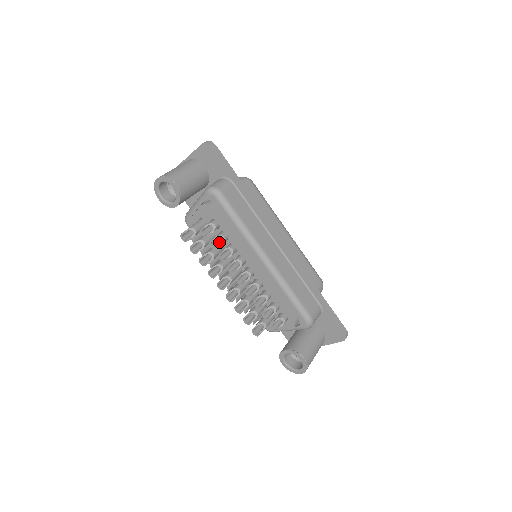
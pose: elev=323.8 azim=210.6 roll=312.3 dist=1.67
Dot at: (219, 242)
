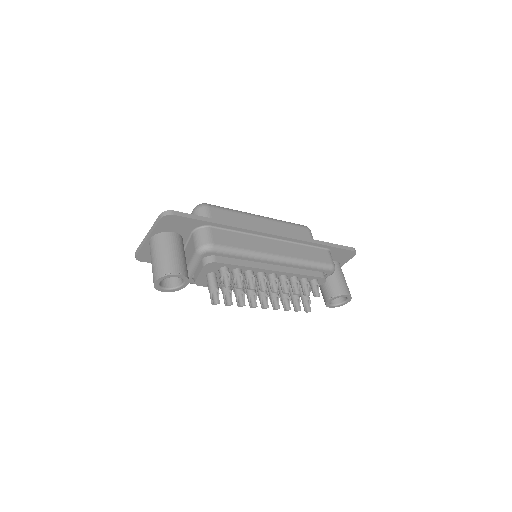
Dot at: (238, 279)
